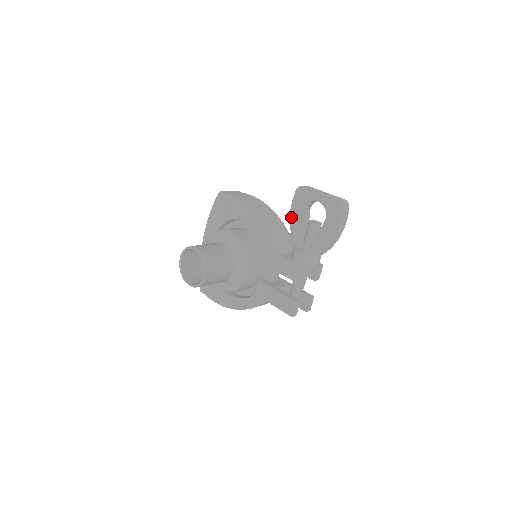
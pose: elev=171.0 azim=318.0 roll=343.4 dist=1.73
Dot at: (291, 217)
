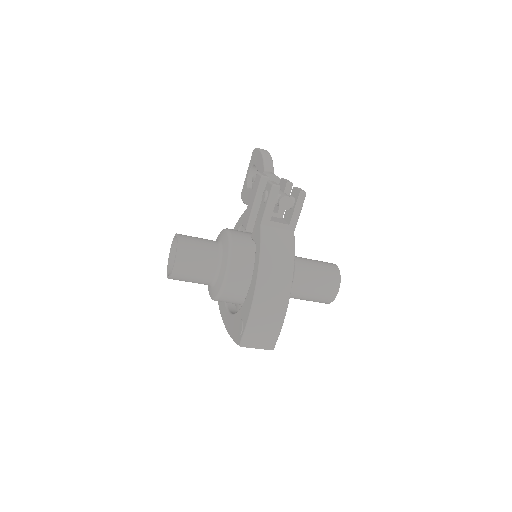
Dot at: (247, 203)
